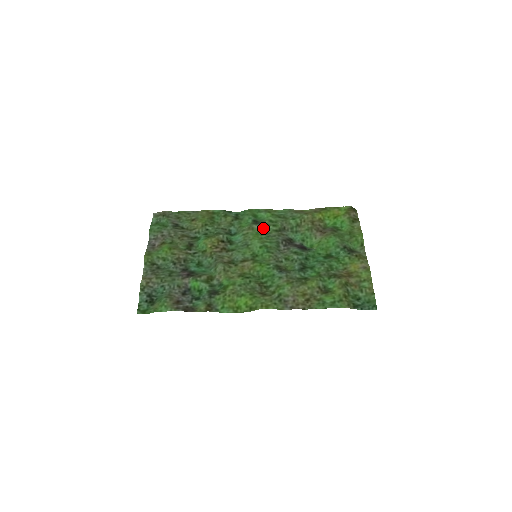
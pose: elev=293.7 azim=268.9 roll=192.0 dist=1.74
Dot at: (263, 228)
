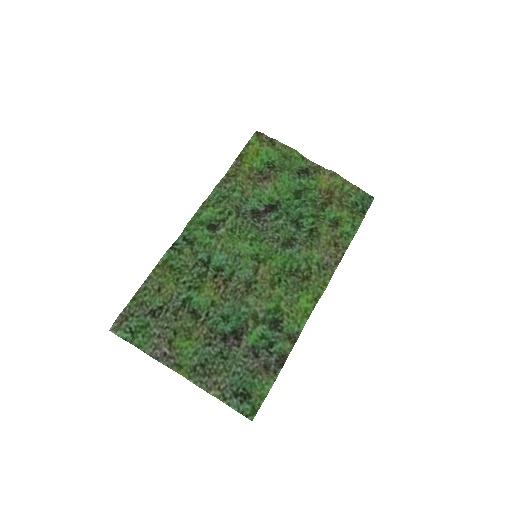
Dot at: (227, 226)
